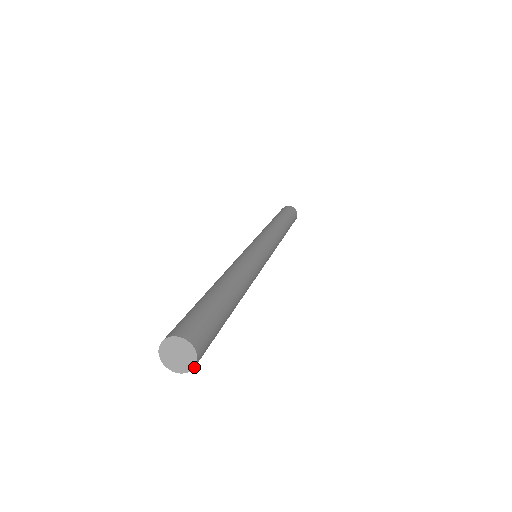
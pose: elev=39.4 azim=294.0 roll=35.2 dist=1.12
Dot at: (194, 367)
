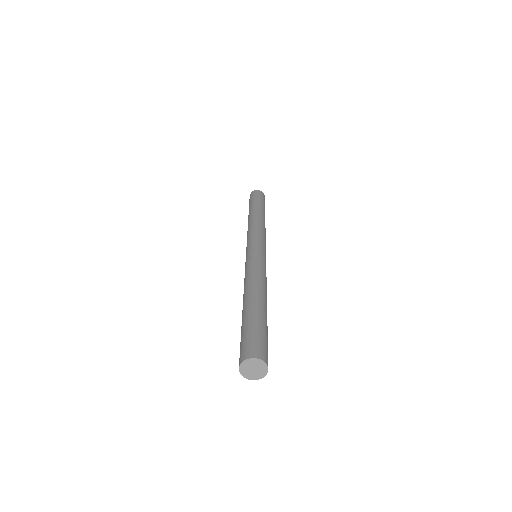
Dot at: (267, 365)
